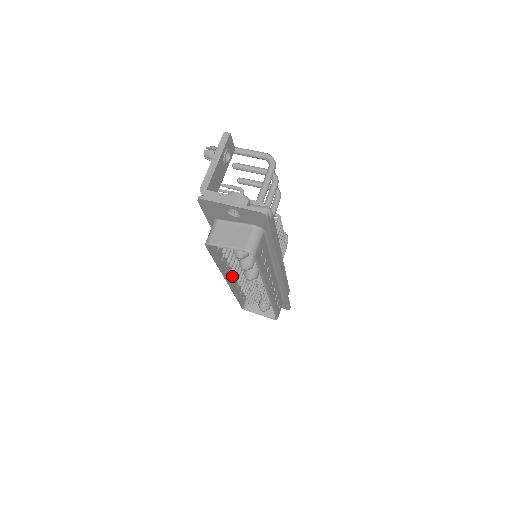
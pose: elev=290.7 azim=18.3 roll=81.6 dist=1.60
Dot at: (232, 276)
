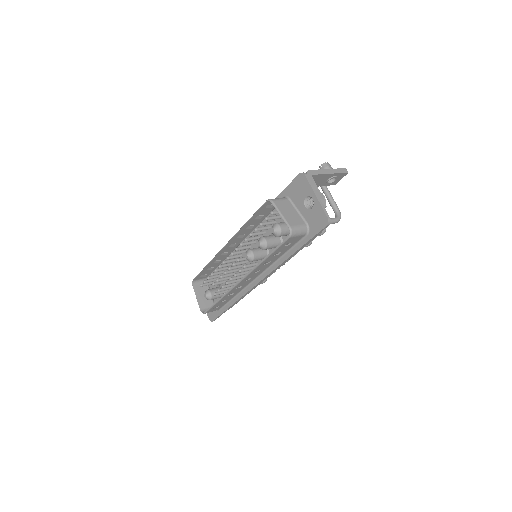
Dot at: (229, 248)
